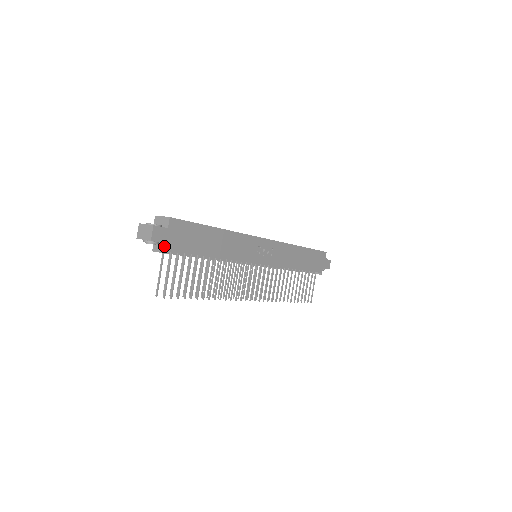
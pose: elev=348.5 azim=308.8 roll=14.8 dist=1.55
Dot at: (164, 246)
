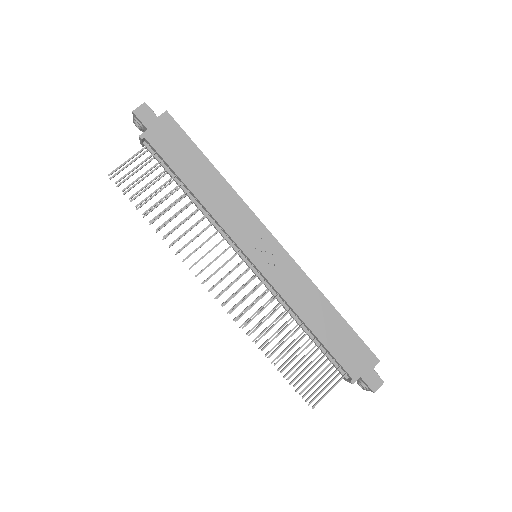
Dot at: (145, 133)
